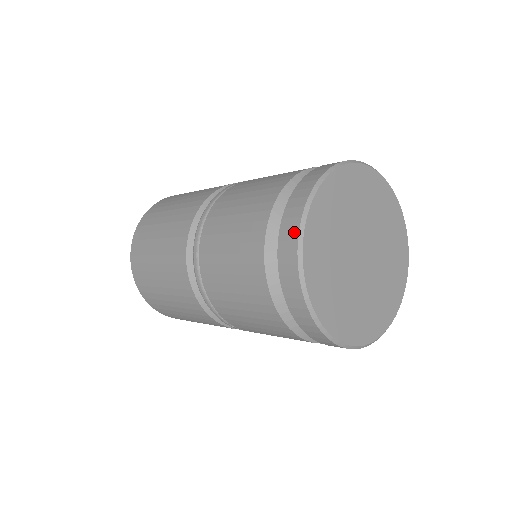
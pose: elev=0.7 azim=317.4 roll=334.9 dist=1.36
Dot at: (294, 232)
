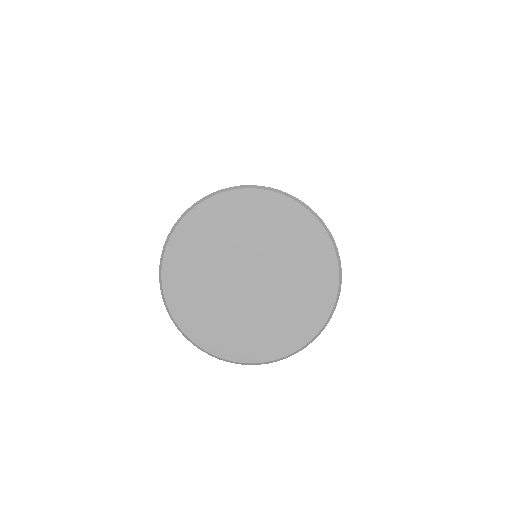
Dot at: (172, 230)
